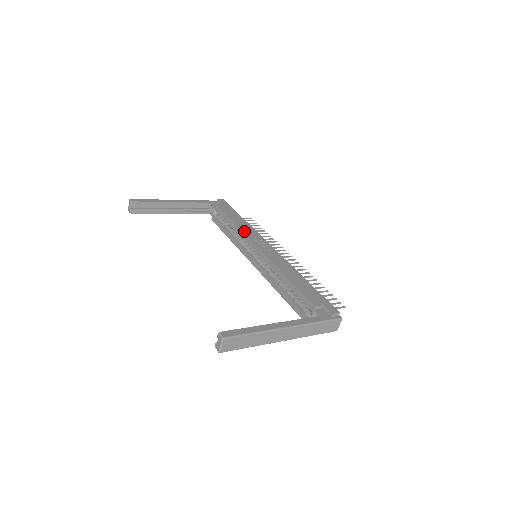
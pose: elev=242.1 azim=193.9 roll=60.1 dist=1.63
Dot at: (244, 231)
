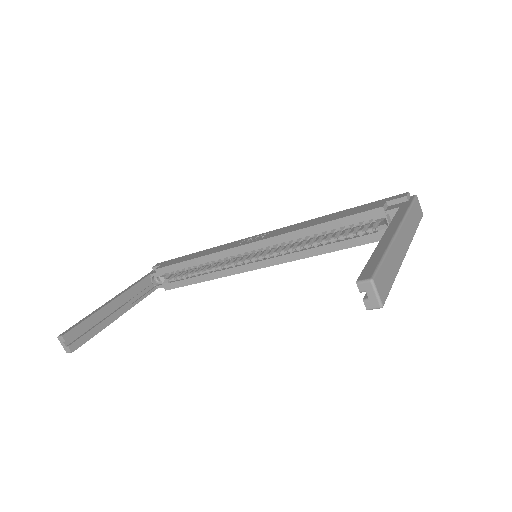
Dot at: (217, 251)
